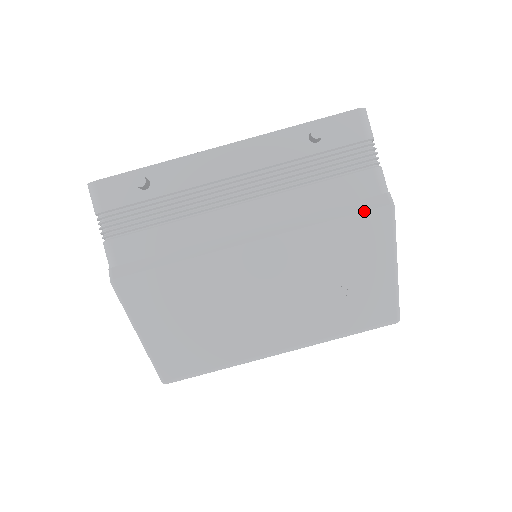
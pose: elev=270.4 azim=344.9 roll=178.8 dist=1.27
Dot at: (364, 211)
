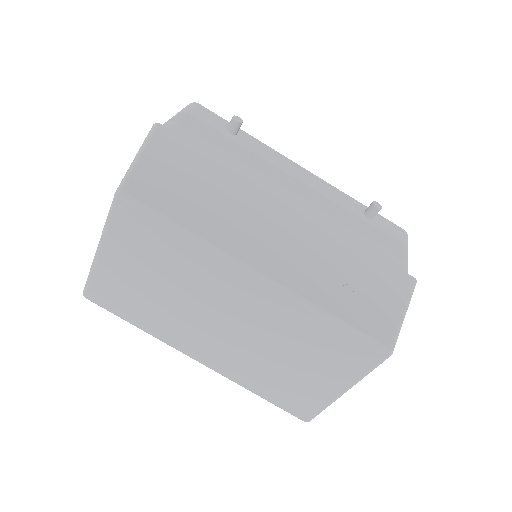
Dot at: occluded
